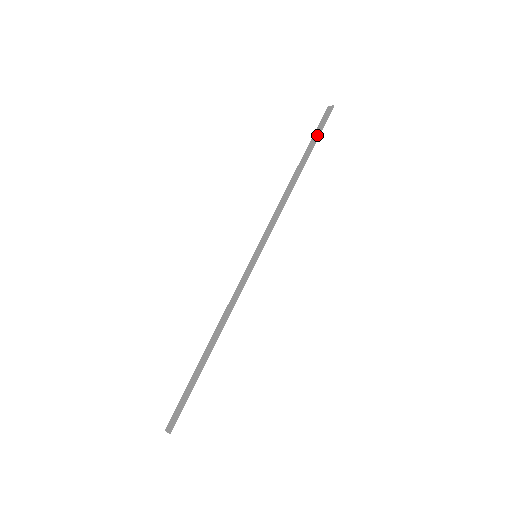
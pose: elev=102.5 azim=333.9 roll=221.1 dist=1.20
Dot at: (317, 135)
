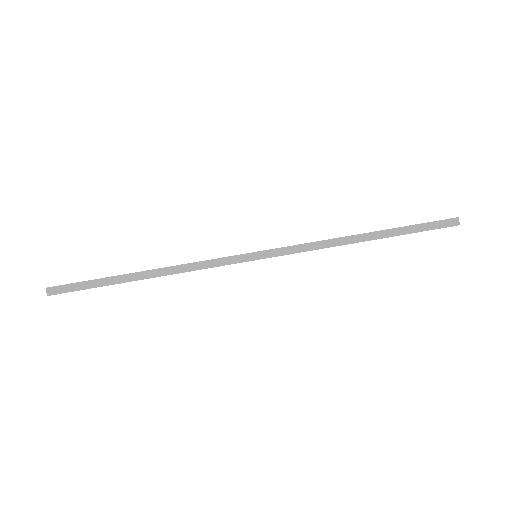
Dot at: (418, 231)
